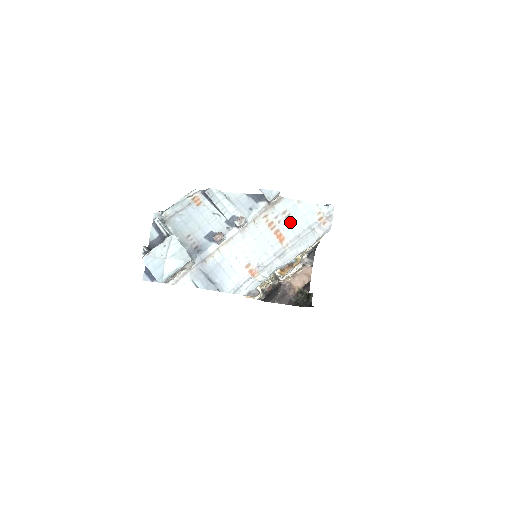
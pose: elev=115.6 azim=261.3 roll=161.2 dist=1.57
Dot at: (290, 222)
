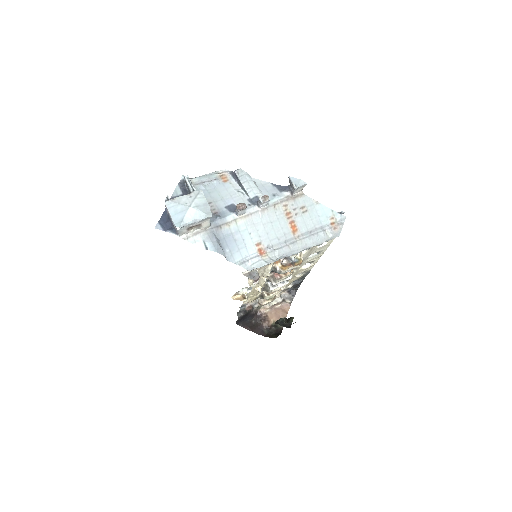
Dot at: (306, 217)
